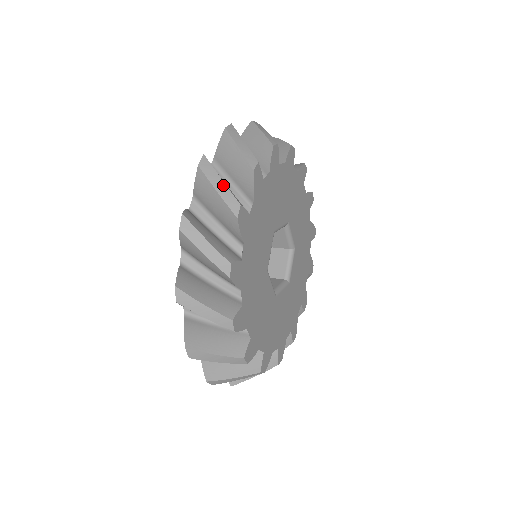
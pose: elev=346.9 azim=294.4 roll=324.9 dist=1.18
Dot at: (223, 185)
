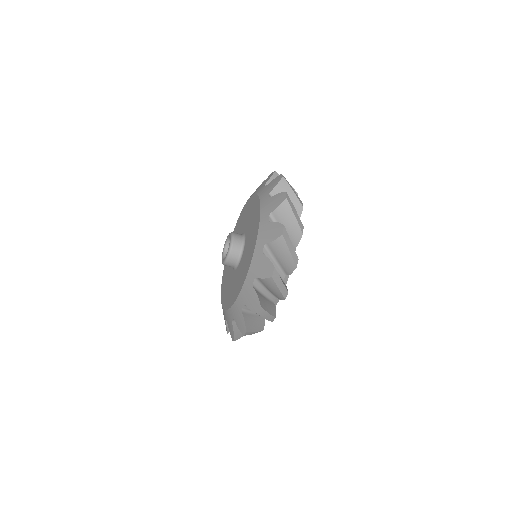
Dot at: occluded
